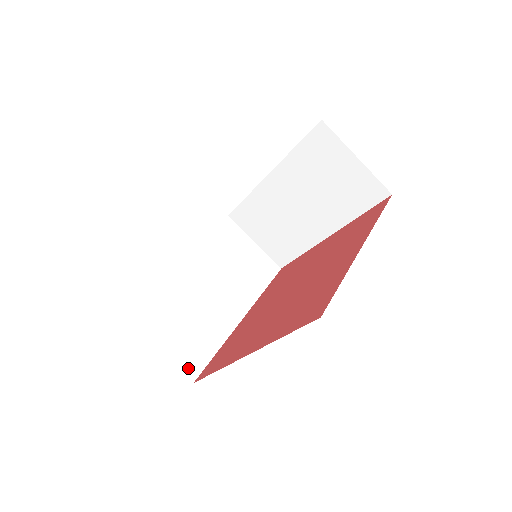
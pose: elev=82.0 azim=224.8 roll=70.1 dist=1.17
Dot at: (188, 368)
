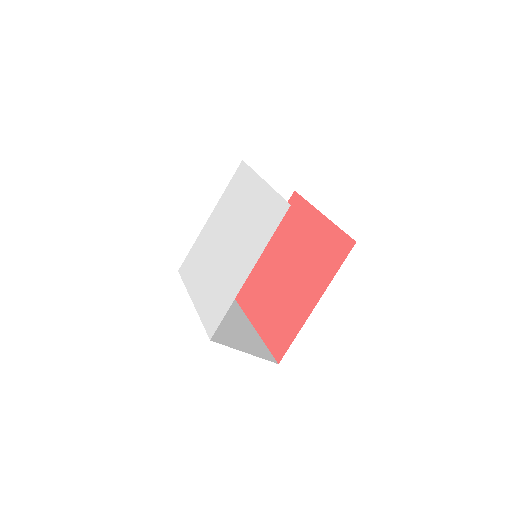
Dot at: occluded
